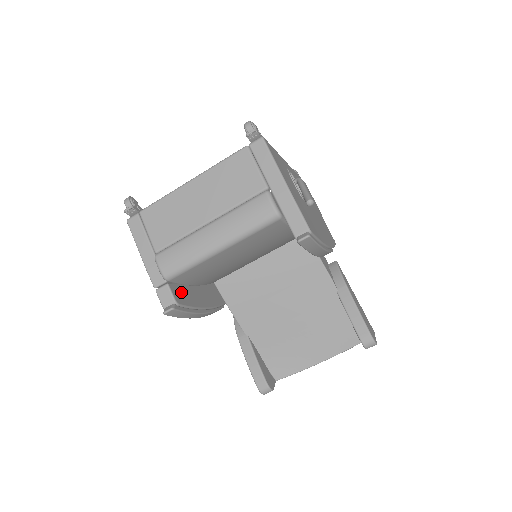
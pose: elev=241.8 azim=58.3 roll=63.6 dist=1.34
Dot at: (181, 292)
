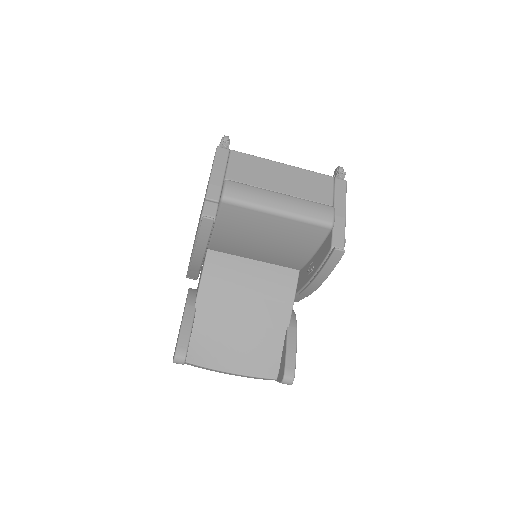
Dot at: occluded
